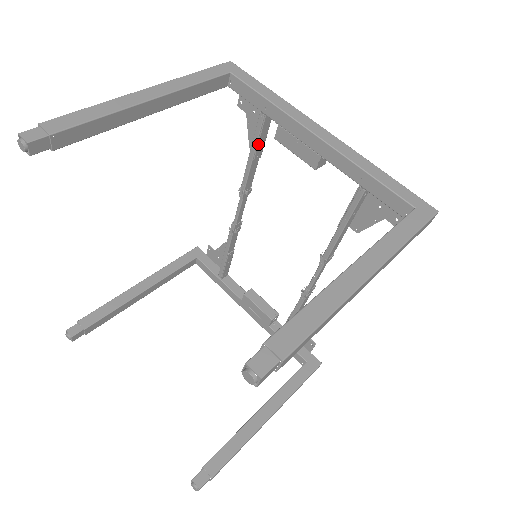
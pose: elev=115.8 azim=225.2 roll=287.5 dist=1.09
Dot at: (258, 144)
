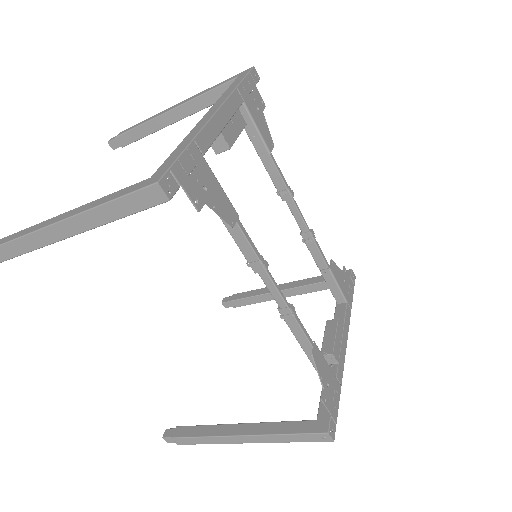
Dot at: (251, 139)
